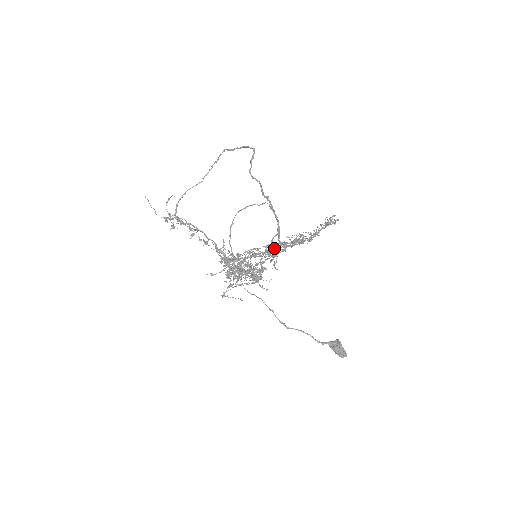
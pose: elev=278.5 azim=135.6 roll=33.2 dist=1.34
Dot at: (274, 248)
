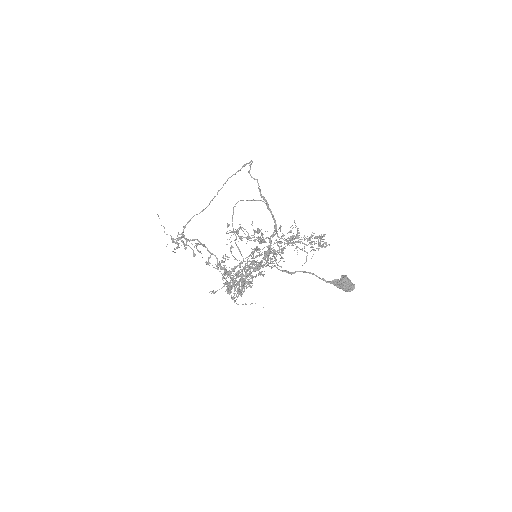
Dot at: occluded
